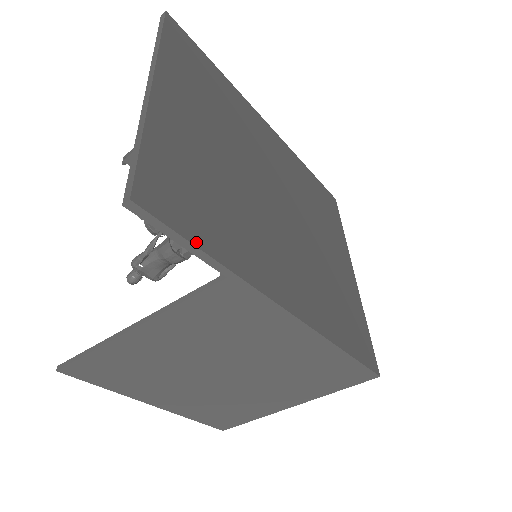
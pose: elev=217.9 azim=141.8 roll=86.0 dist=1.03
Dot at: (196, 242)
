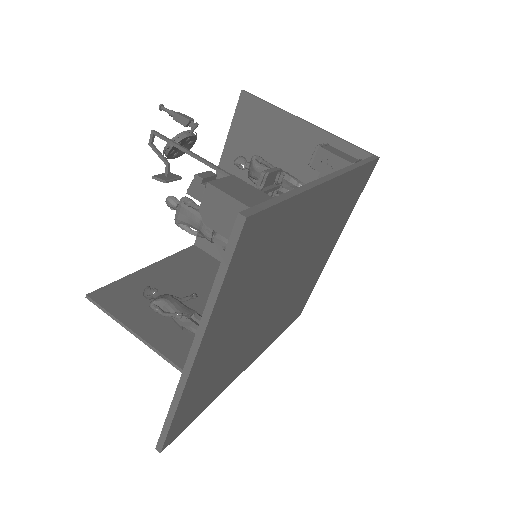
Dot at: (195, 417)
